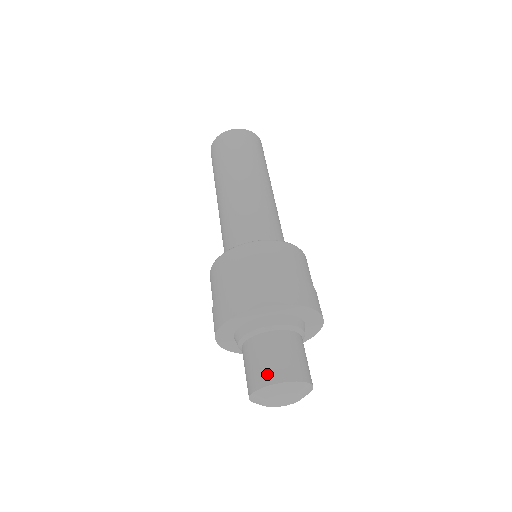
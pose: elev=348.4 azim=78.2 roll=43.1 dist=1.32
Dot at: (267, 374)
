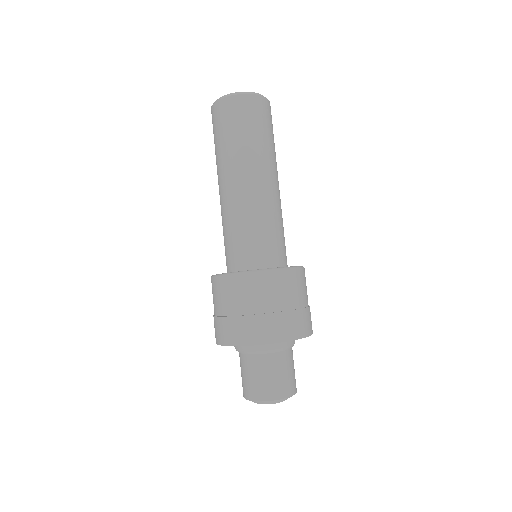
Dot at: (287, 388)
